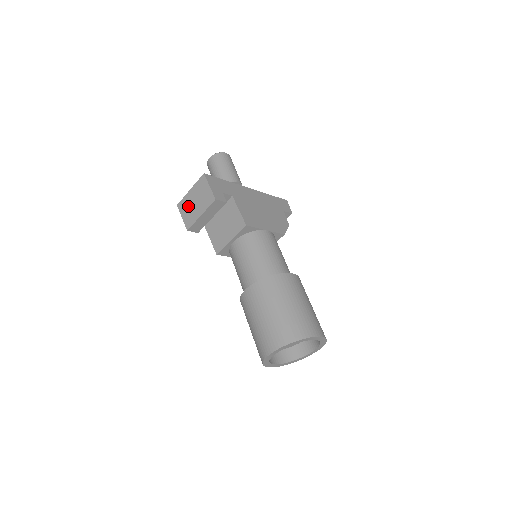
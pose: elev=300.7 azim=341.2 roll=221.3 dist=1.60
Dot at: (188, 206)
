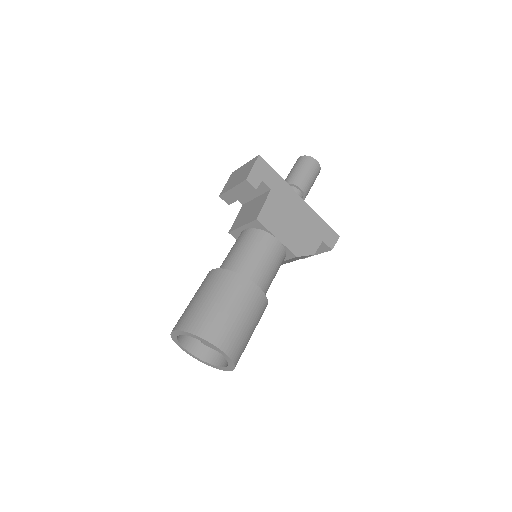
Dot at: (234, 177)
